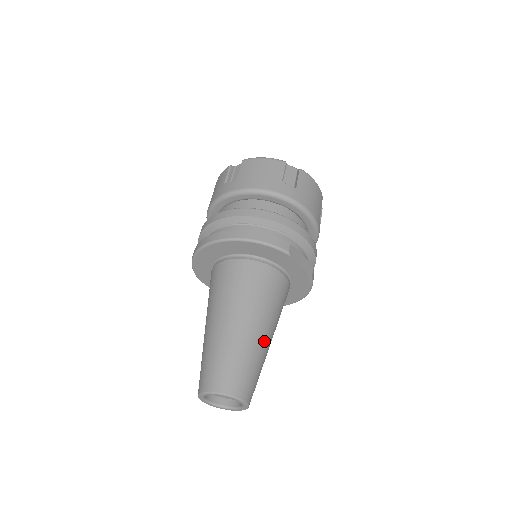
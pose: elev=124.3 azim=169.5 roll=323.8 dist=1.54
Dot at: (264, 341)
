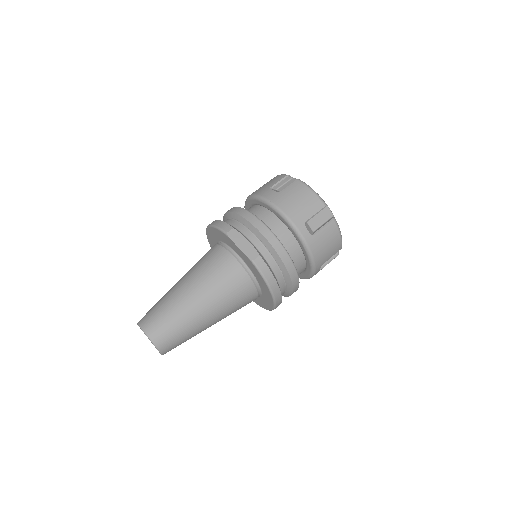
Dot at: (188, 301)
